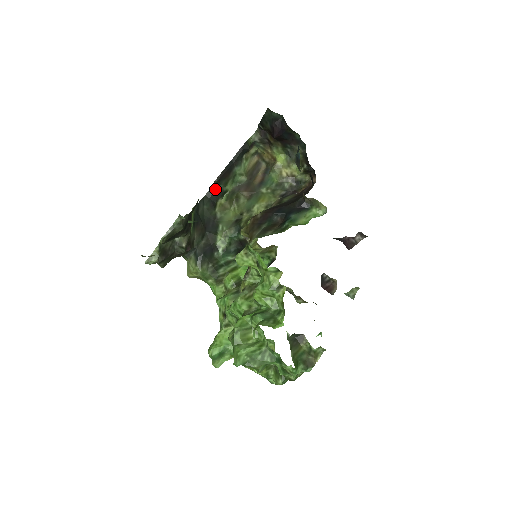
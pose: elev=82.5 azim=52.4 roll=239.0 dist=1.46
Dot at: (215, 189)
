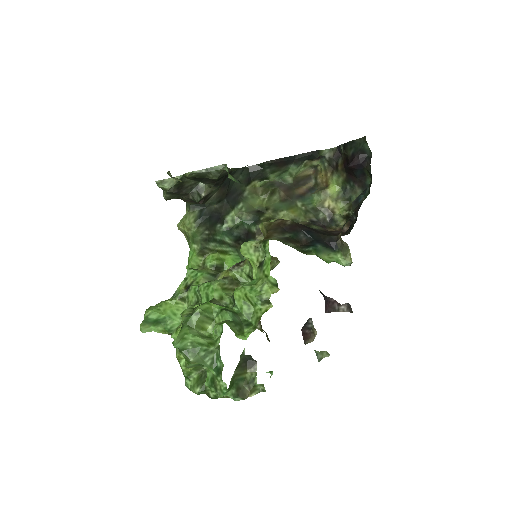
Dot at: (261, 168)
